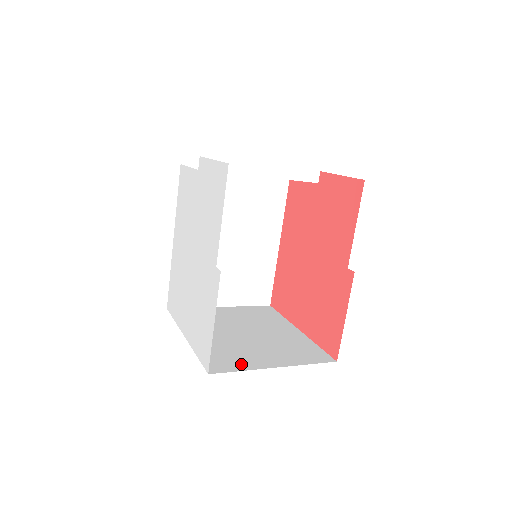
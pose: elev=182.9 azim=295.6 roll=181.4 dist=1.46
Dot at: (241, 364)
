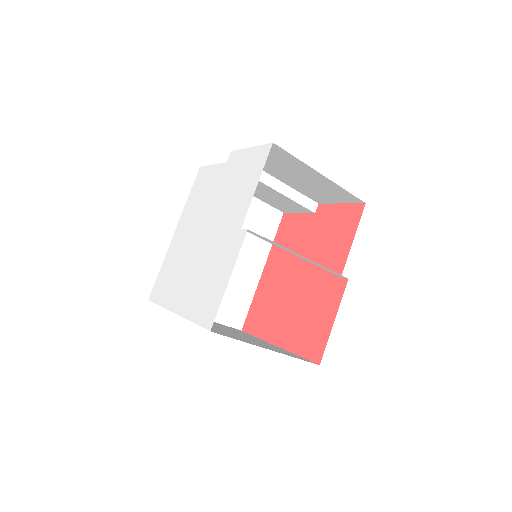
Dot at: (237, 338)
